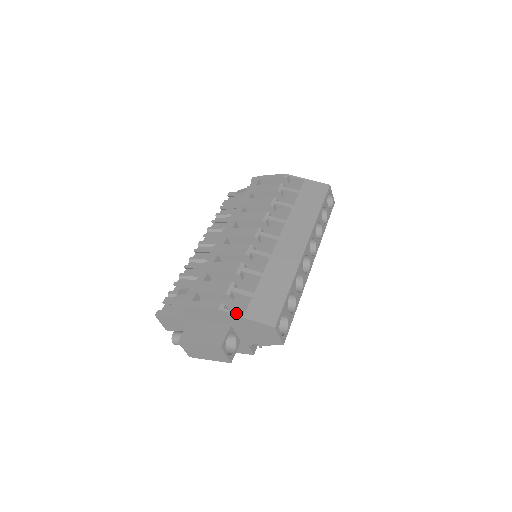
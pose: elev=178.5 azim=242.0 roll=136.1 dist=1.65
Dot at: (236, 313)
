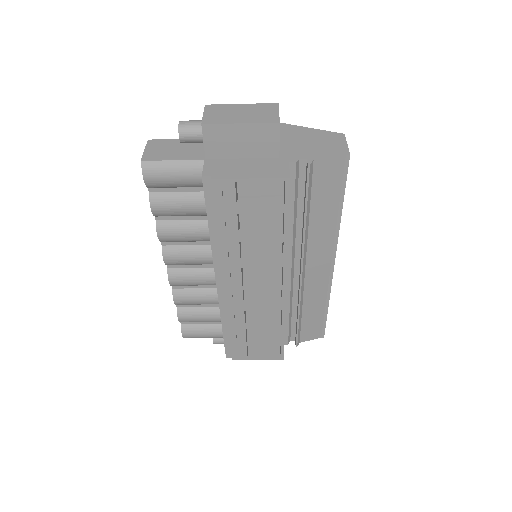
Dot at: (293, 127)
